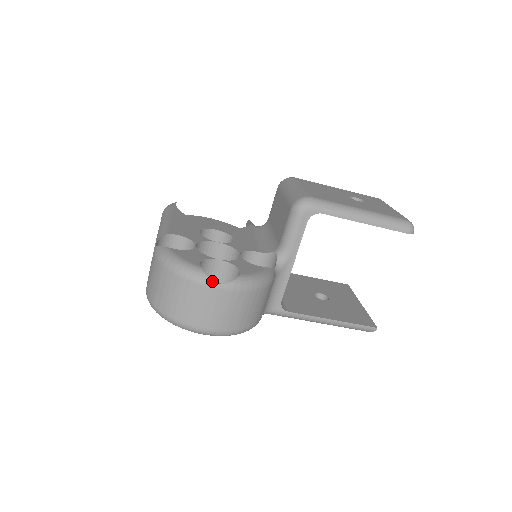
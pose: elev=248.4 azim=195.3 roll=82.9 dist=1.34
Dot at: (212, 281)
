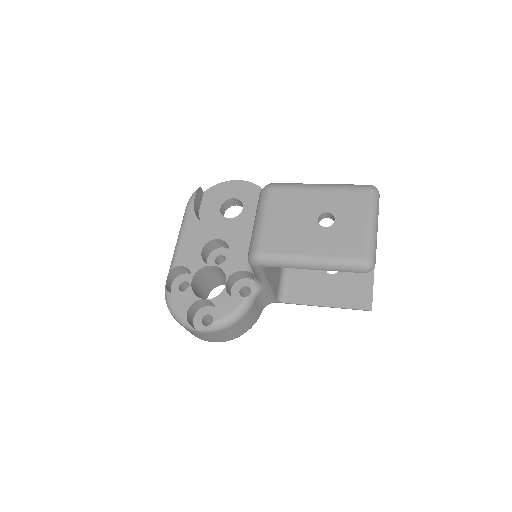
Dot at: (195, 329)
